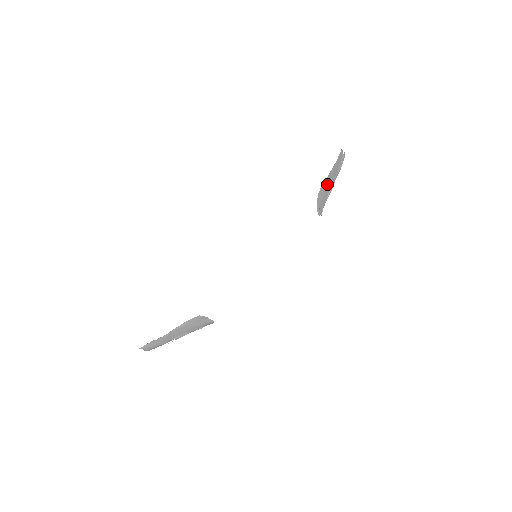
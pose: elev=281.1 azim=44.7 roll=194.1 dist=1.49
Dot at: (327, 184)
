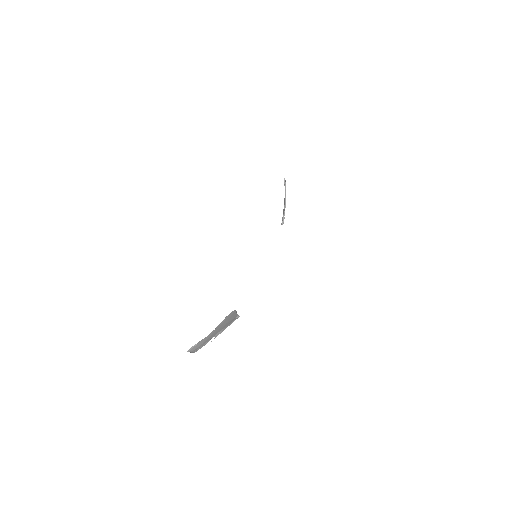
Dot at: (284, 200)
